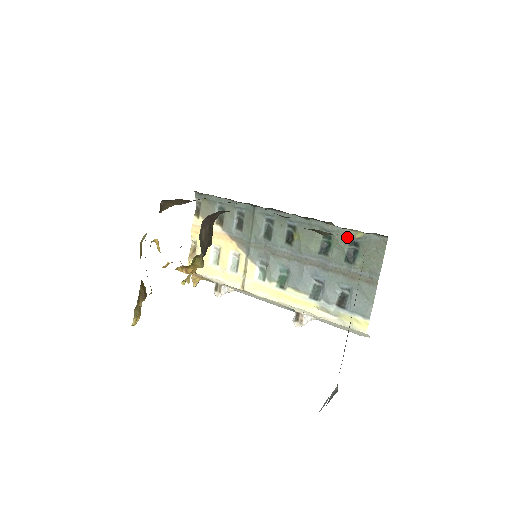
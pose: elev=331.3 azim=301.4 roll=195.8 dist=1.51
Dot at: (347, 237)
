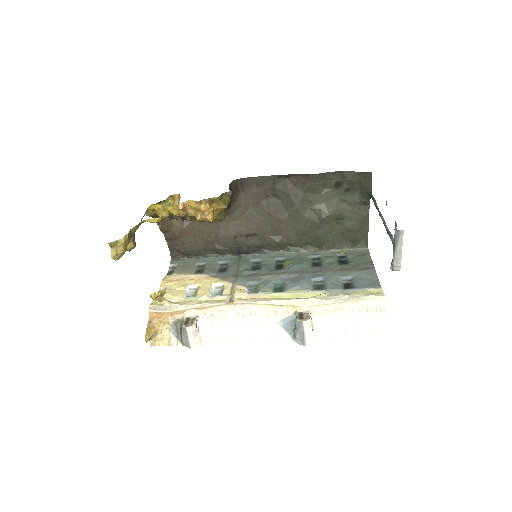
Dot at: (334, 255)
